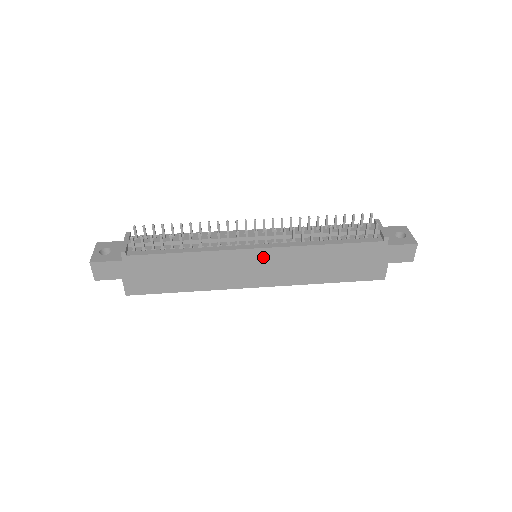
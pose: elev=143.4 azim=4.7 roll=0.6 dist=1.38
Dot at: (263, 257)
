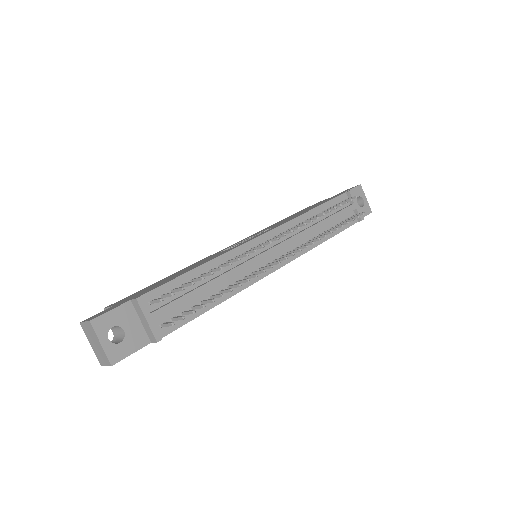
Dot at: occluded
